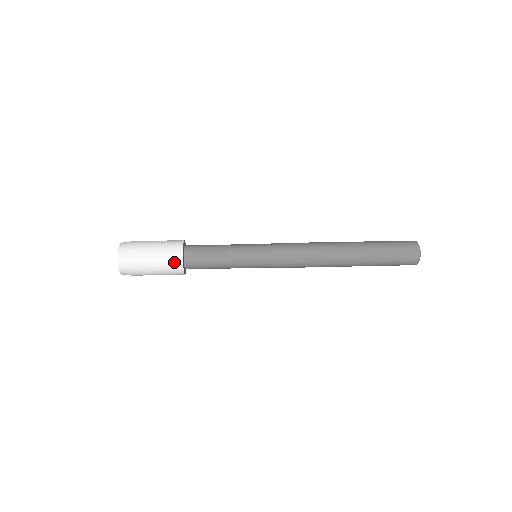
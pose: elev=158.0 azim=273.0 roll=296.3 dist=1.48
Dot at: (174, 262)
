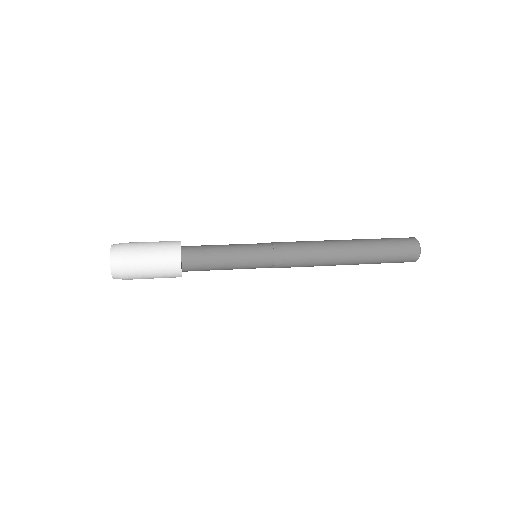
Dot at: (171, 245)
